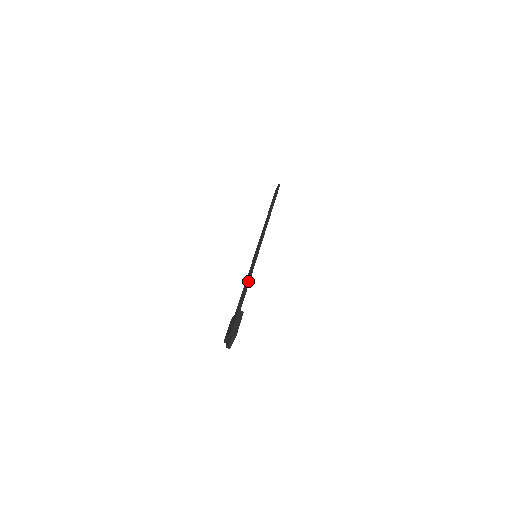
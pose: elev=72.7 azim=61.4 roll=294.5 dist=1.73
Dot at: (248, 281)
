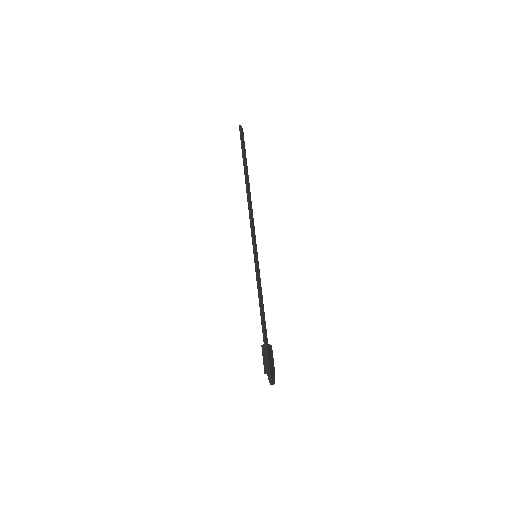
Dot at: (259, 300)
